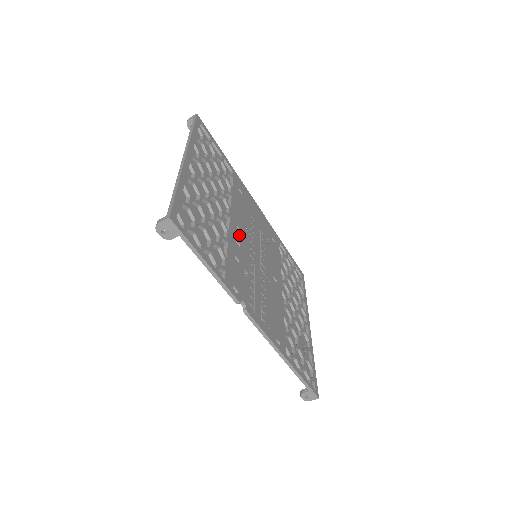
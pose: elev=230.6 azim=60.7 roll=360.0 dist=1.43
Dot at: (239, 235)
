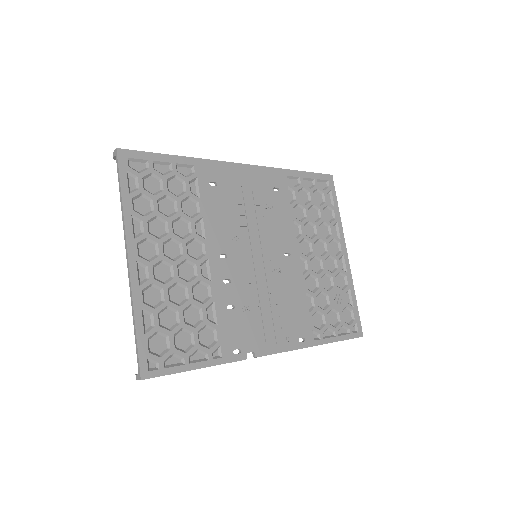
Dot at: (226, 265)
